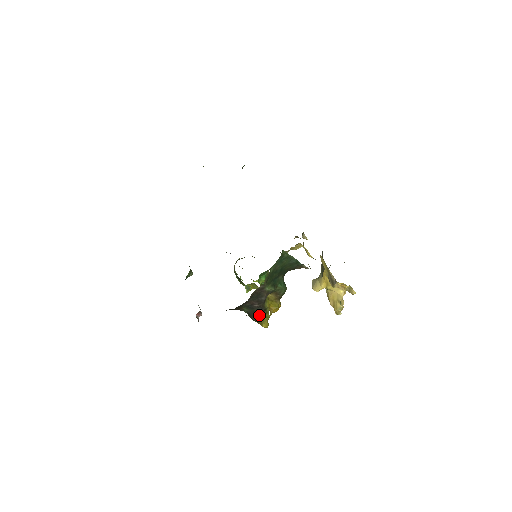
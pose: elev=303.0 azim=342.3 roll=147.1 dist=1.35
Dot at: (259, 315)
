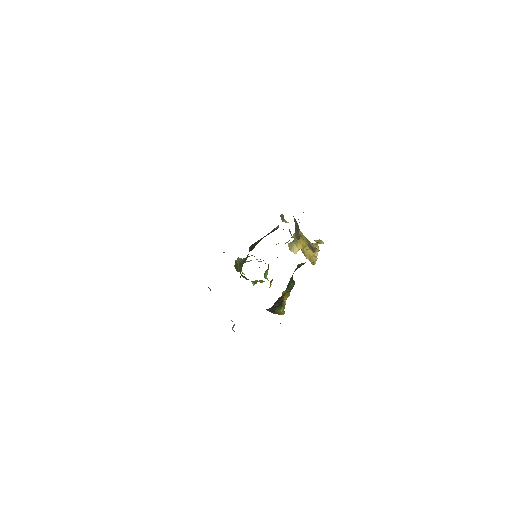
Dot at: (279, 310)
